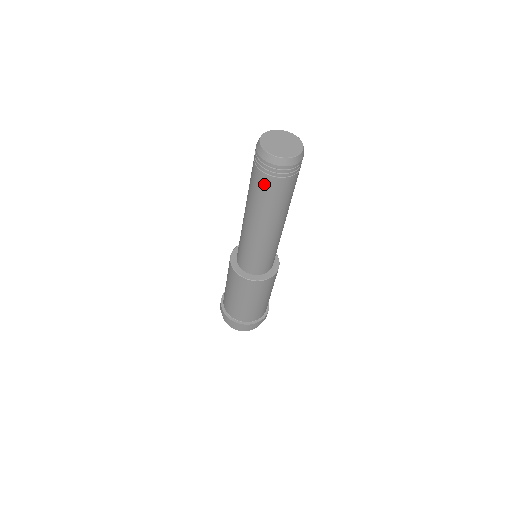
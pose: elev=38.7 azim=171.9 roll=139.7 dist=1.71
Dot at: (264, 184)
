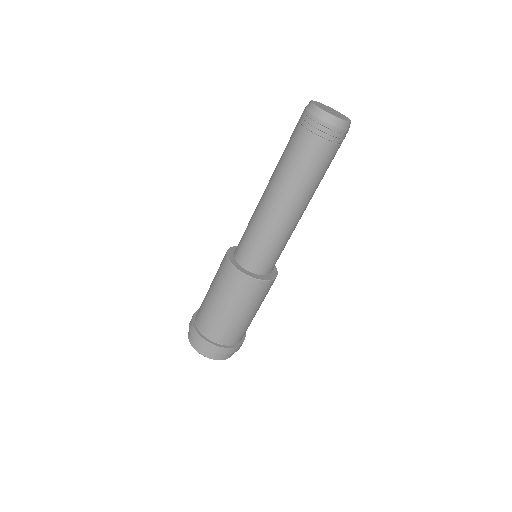
Dot at: (305, 146)
